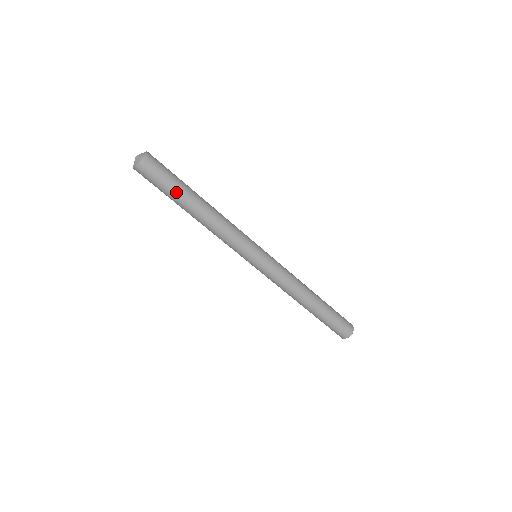
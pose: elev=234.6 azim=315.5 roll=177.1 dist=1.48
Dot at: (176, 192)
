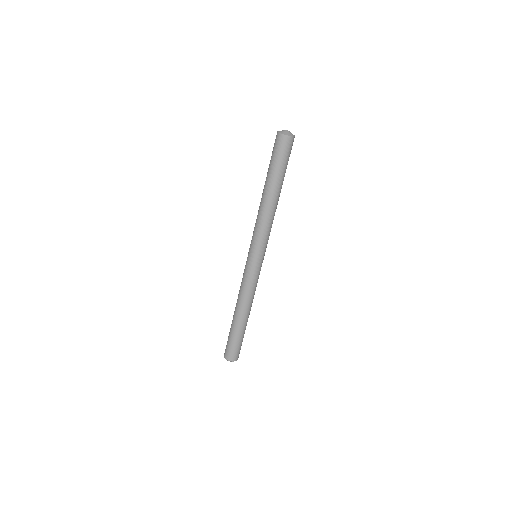
Dot at: (275, 172)
